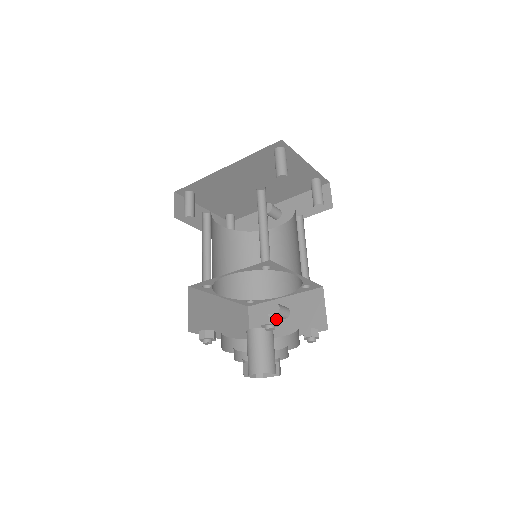
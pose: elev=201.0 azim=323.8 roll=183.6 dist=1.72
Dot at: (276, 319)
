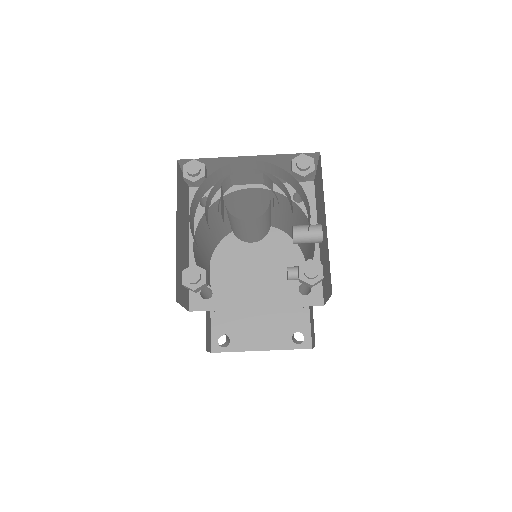
Dot at: occluded
